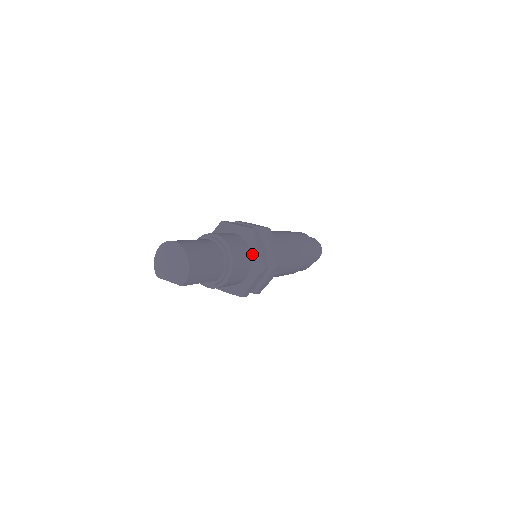
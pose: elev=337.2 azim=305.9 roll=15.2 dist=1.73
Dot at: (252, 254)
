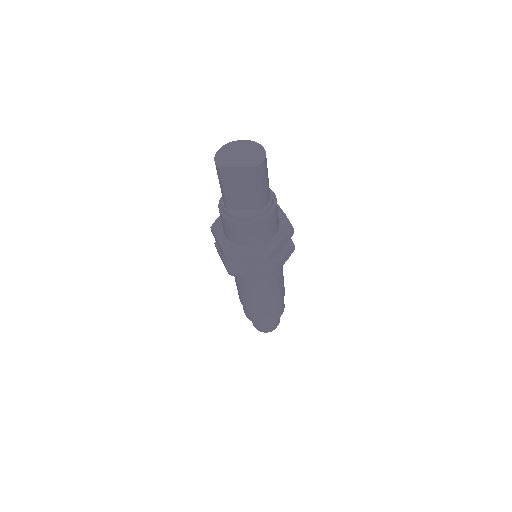
Dot at: occluded
